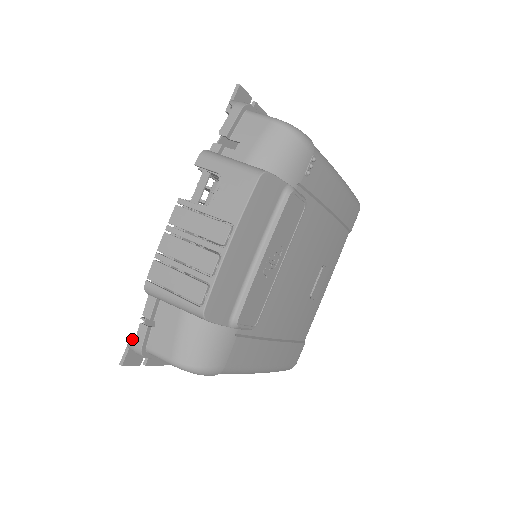
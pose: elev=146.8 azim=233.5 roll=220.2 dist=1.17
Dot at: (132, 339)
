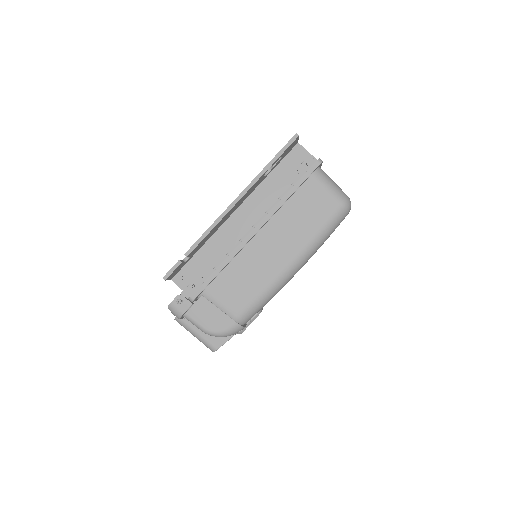
Dot at: occluded
